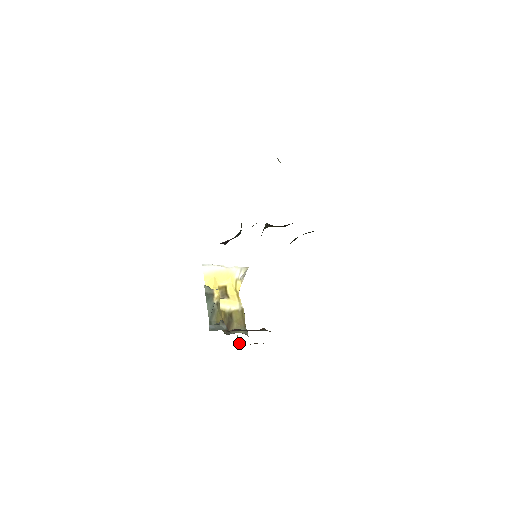
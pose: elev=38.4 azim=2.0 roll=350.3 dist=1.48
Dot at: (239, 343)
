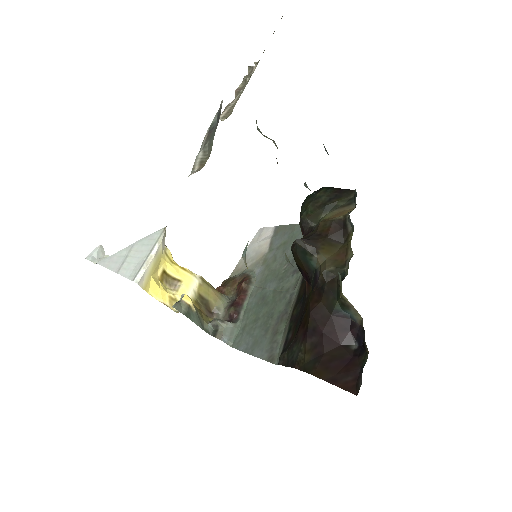
Dot at: occluded
